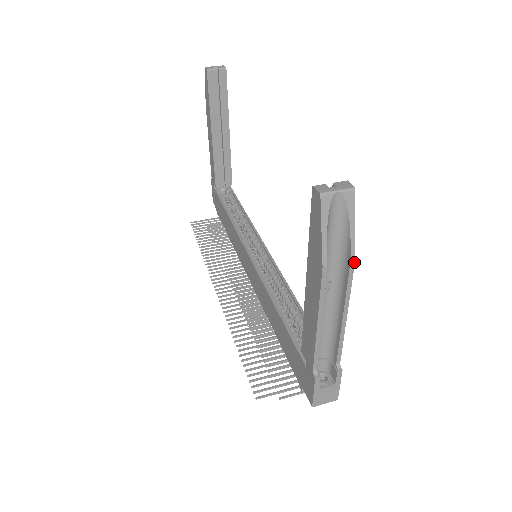
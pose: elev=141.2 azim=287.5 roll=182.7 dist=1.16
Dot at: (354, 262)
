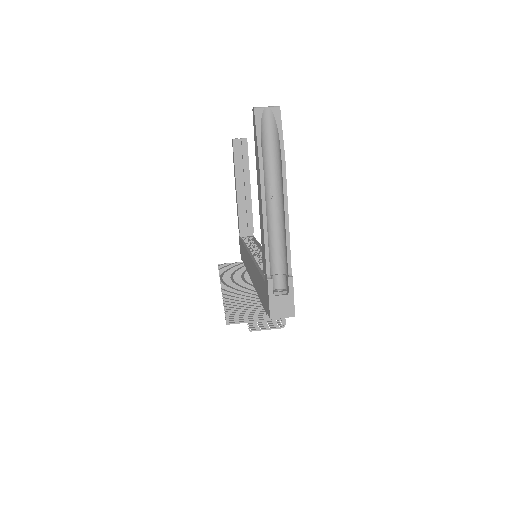
Dot at: (285, 161)
